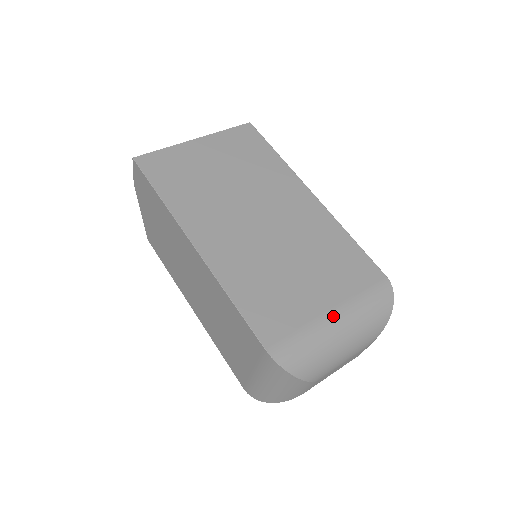
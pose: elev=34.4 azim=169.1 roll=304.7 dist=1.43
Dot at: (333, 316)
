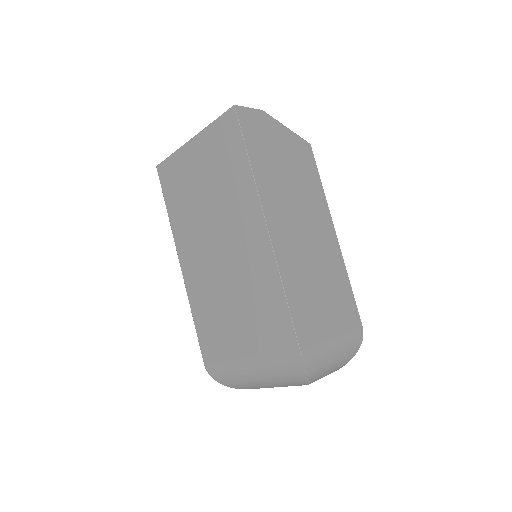
Dot at: (247, 364)
